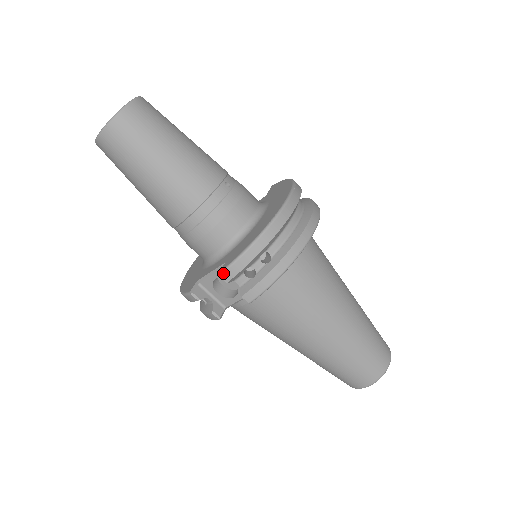
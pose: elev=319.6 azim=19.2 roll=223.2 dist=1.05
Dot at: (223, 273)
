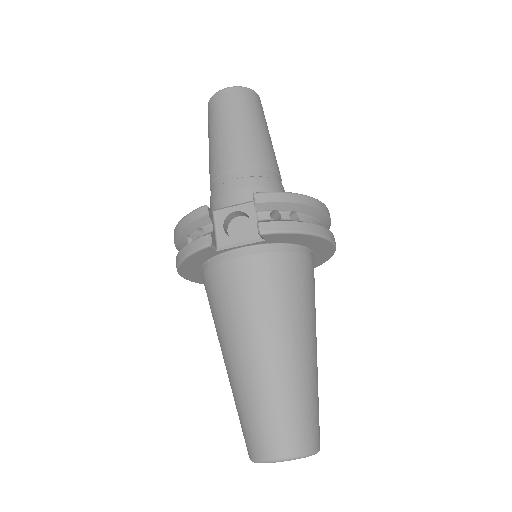
Dot at: (259, 193)
